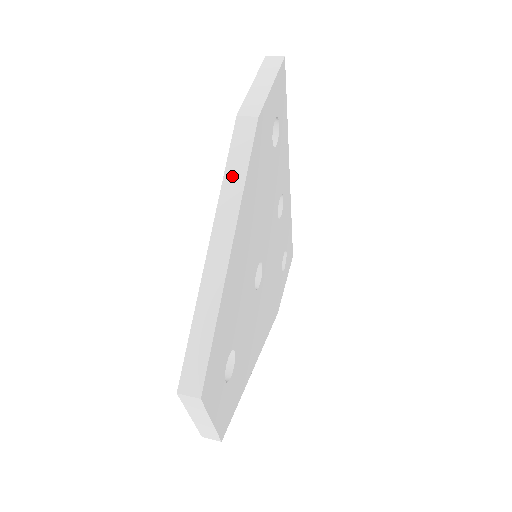
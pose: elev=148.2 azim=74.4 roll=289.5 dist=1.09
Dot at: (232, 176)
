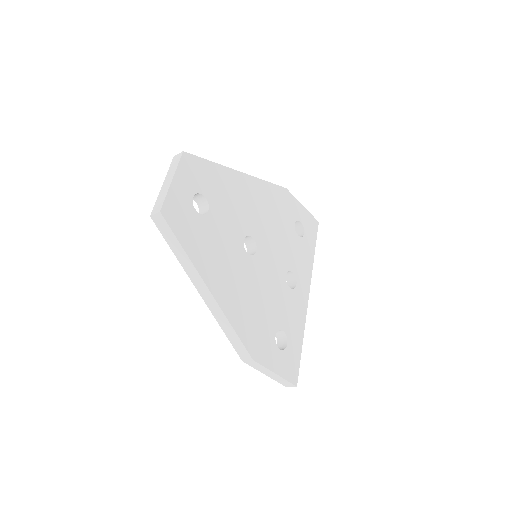
Dot at: occluded
